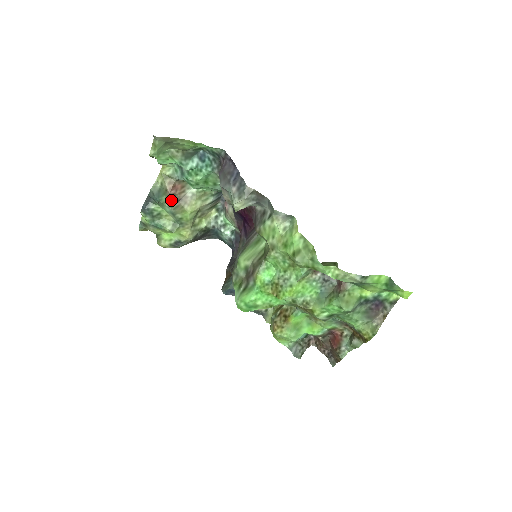
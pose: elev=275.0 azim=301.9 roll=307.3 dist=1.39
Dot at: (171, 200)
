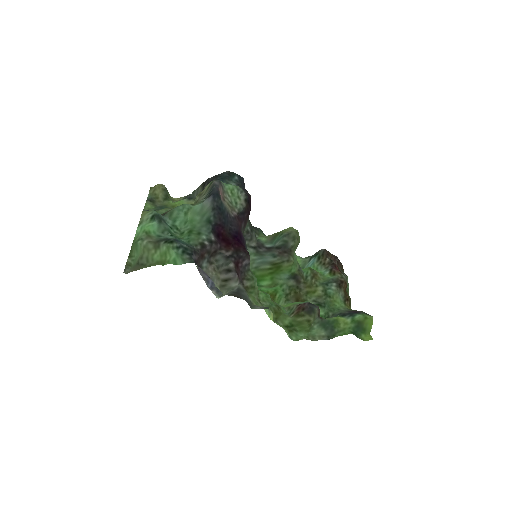
Dot at: occluded
